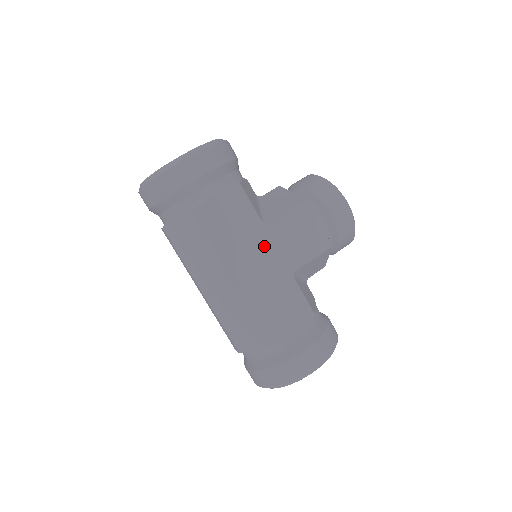
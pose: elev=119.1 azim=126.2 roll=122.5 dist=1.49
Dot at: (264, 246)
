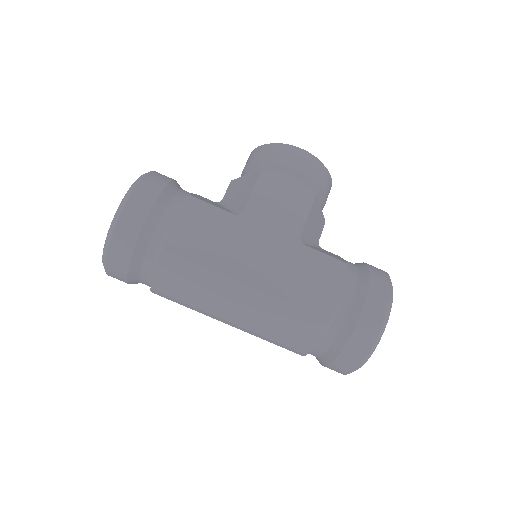
Dot at: (254, 235)
